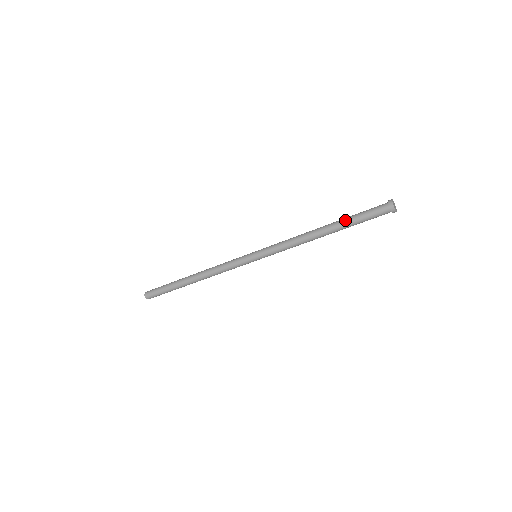
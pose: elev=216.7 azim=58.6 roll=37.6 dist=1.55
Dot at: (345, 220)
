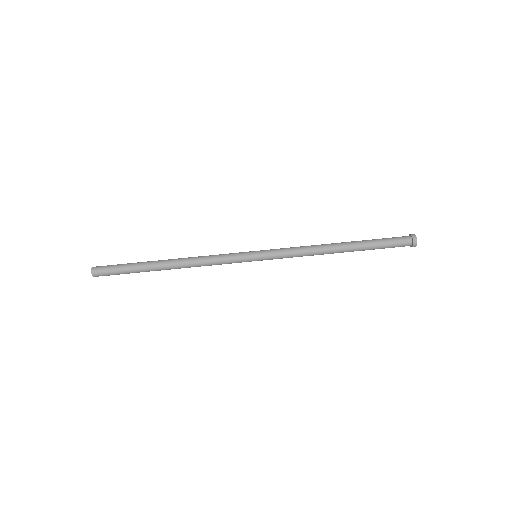
Dot at: (364, 241)
